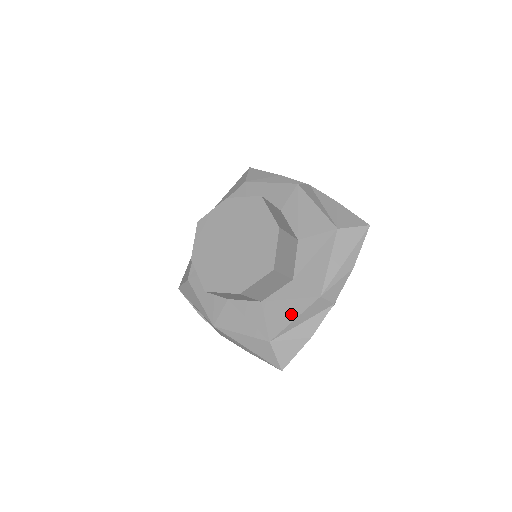
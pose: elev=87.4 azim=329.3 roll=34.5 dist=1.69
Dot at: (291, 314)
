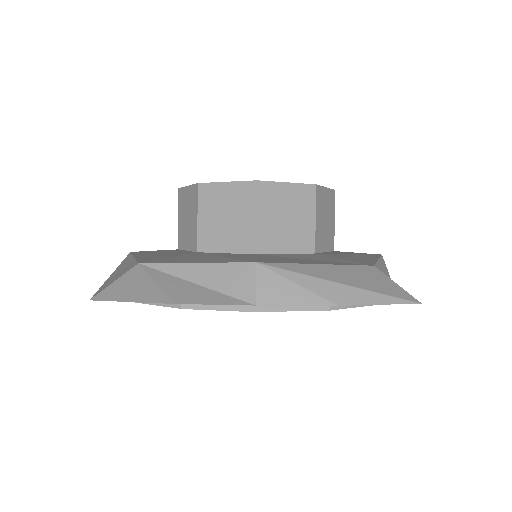
Dot at: (201, 260)
